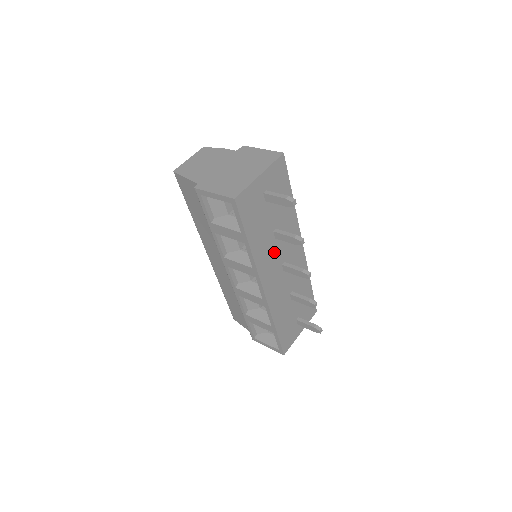
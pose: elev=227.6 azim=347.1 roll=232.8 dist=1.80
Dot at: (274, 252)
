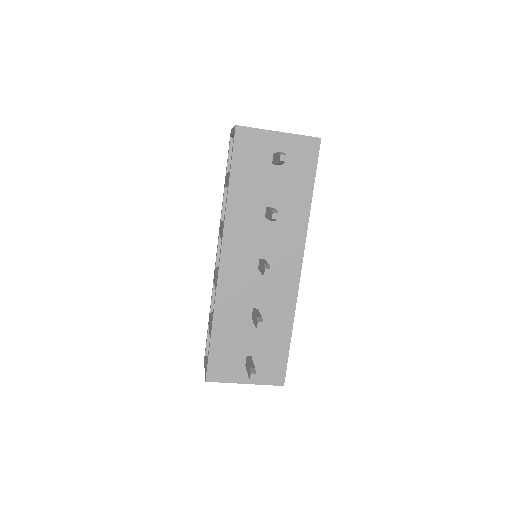
Dot at: (256, 232)
